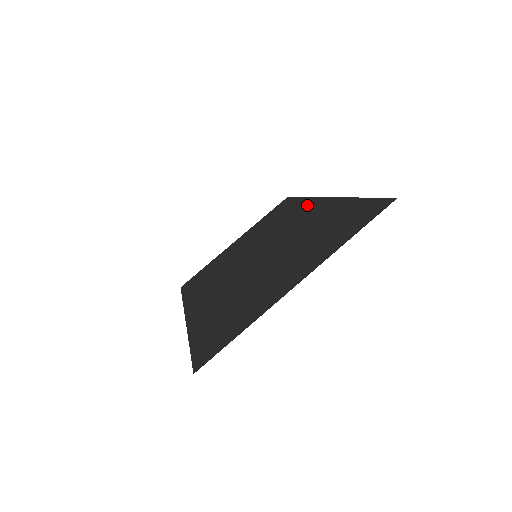
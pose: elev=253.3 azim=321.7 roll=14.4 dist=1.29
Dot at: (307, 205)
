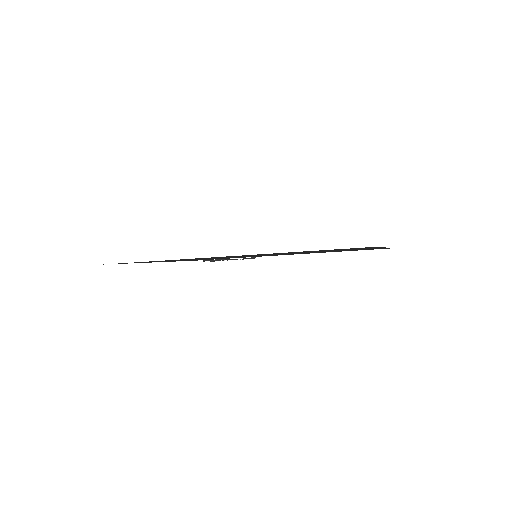
Dot at: occluded
